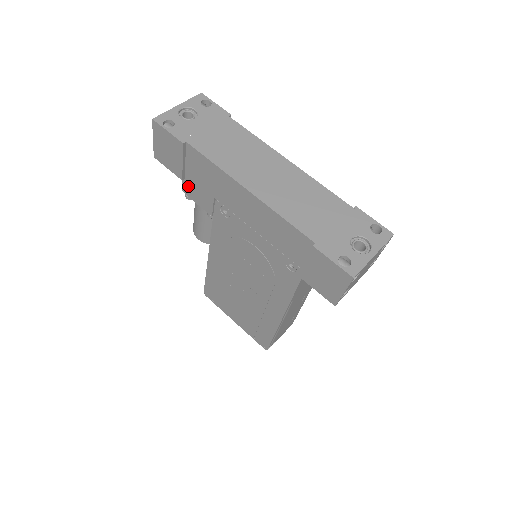
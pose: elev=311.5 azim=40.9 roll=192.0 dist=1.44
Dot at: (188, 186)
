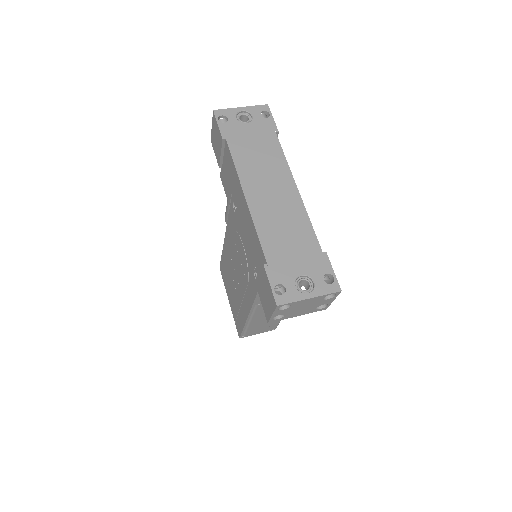
Dot at: (223, 174)
